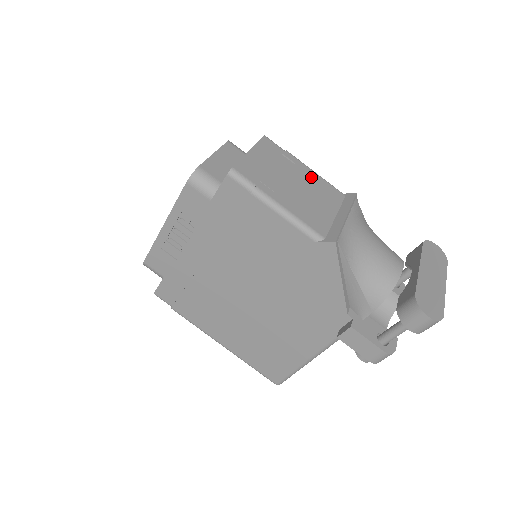
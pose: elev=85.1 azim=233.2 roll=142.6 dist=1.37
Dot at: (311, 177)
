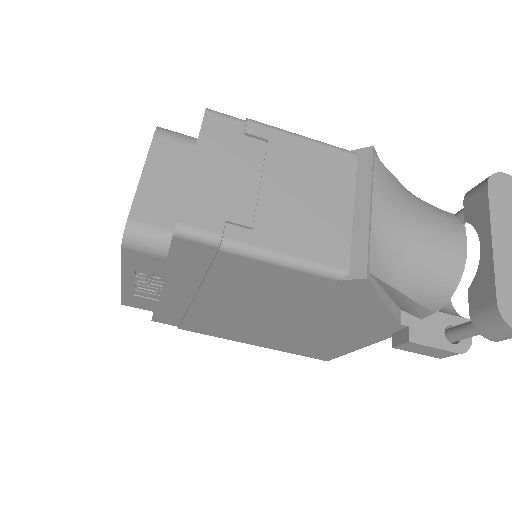
Dot at: (298, 153)
